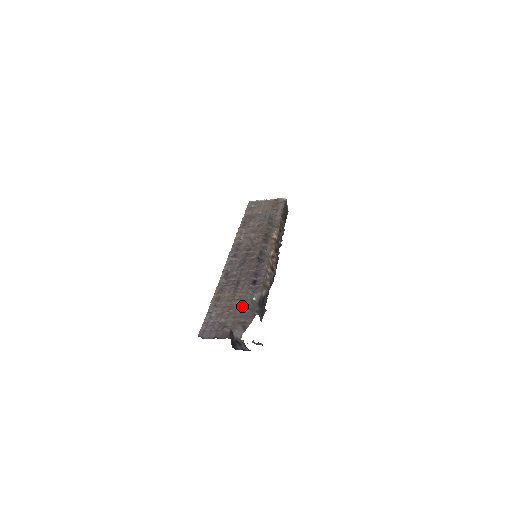
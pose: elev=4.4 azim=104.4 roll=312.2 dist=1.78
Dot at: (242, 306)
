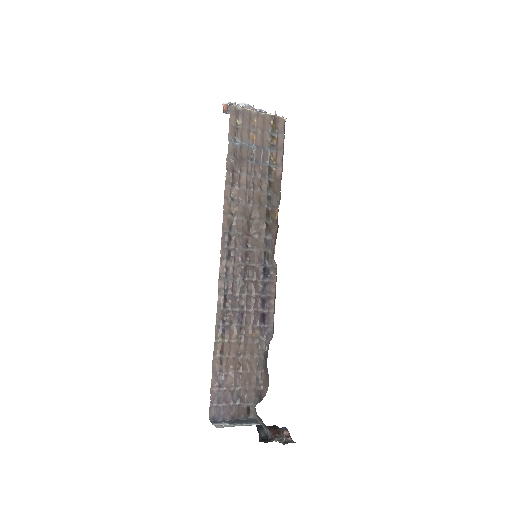
Dot at: (255, 363)
